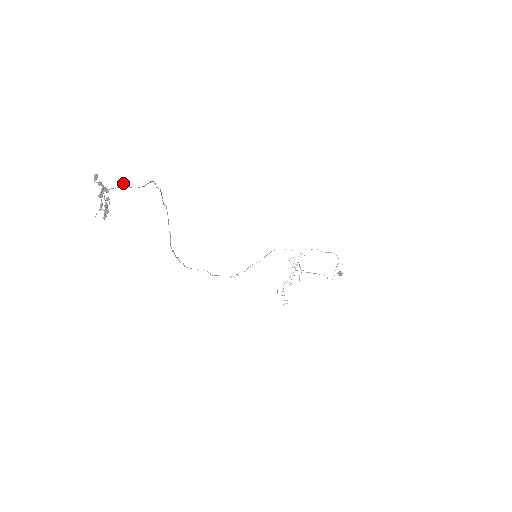
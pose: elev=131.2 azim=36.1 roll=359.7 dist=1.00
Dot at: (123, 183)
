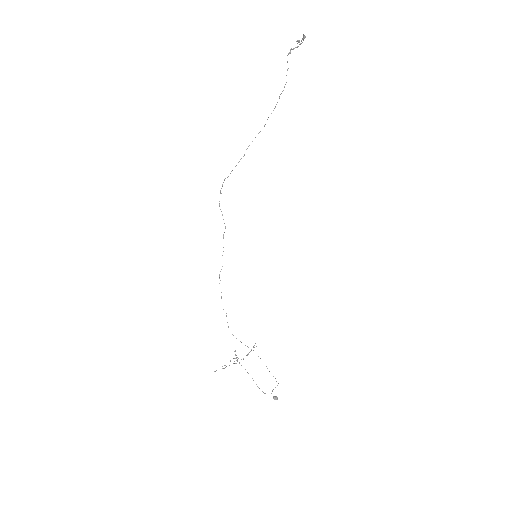
Dot at: (288, 68)
